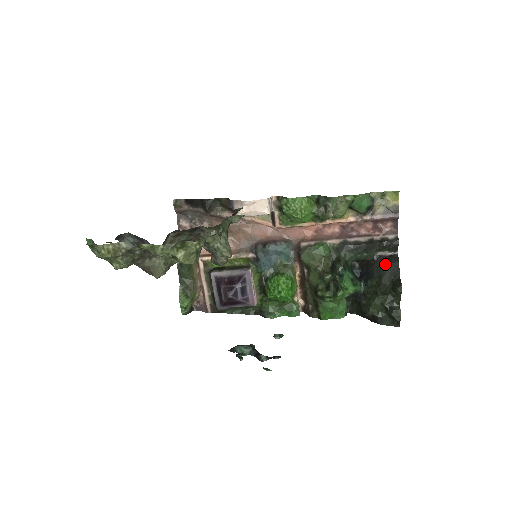
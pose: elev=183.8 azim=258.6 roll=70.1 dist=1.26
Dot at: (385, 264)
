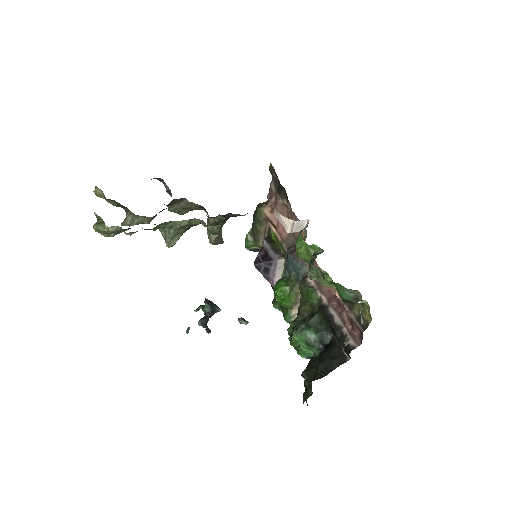
Dot at: (333, 356)
